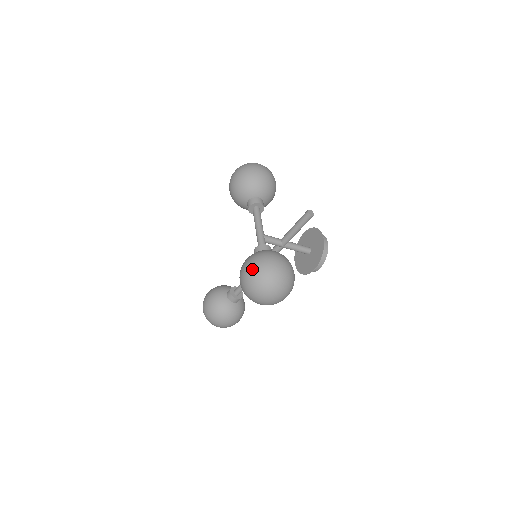
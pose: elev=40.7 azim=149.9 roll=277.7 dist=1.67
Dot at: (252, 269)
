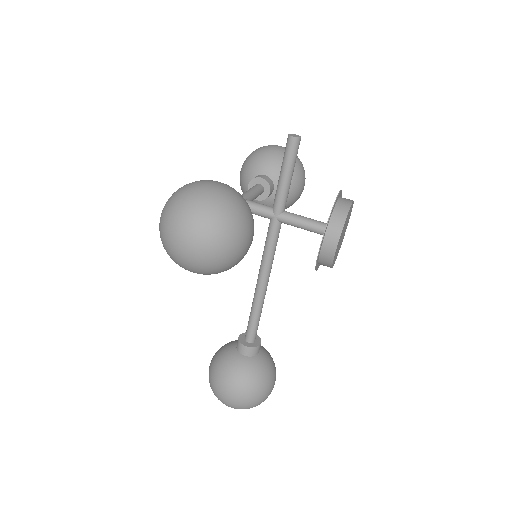
Dot at: (168, 199)
